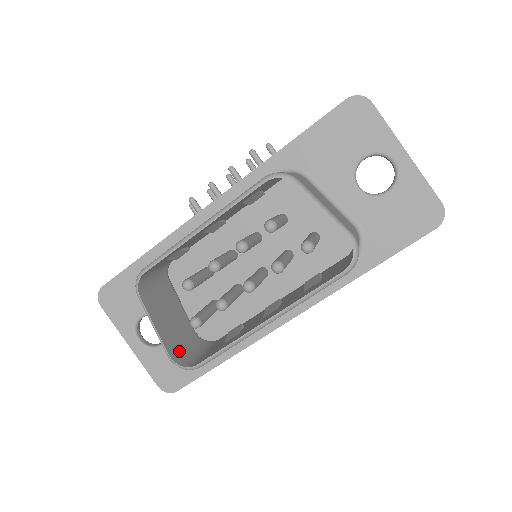
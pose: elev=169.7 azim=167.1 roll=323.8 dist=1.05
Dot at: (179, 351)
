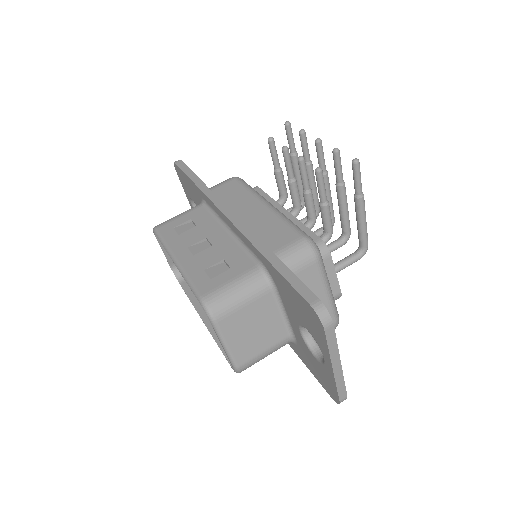
Dot at: occluded
